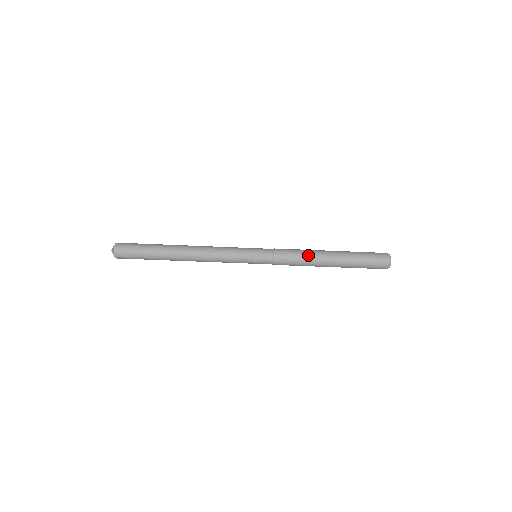
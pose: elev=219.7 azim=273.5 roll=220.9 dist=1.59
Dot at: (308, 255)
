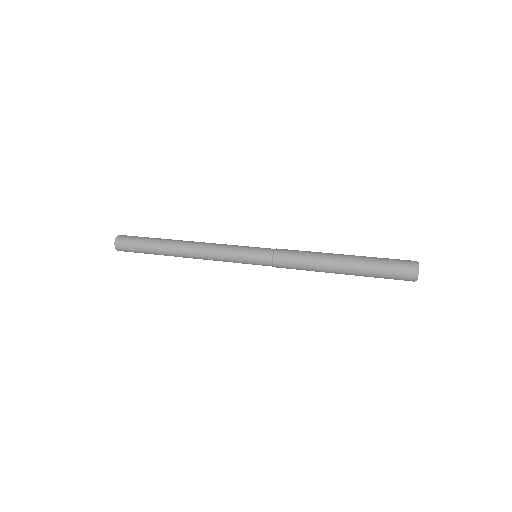
Dot at: (312, 262)
